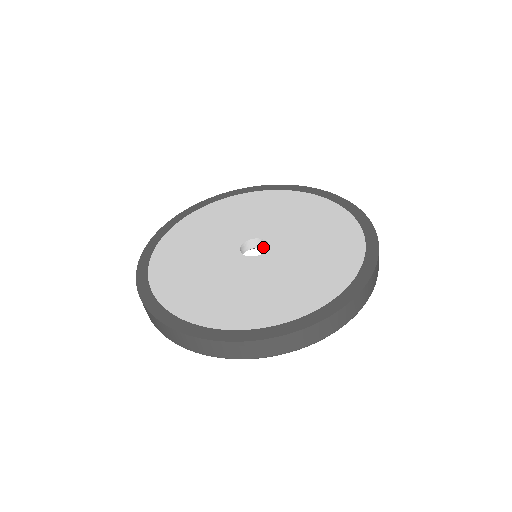
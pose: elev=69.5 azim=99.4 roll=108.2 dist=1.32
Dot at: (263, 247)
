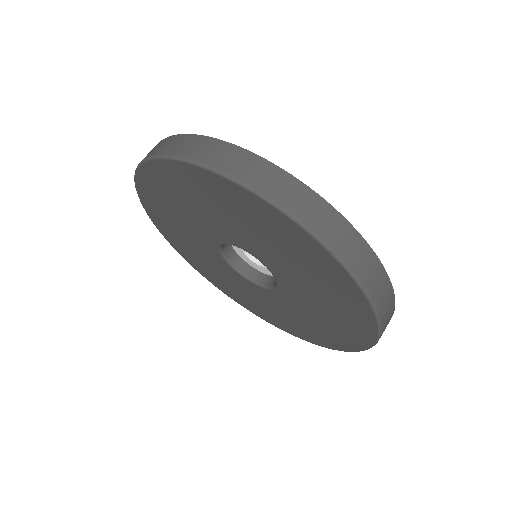
Dot at: (261, 265)
